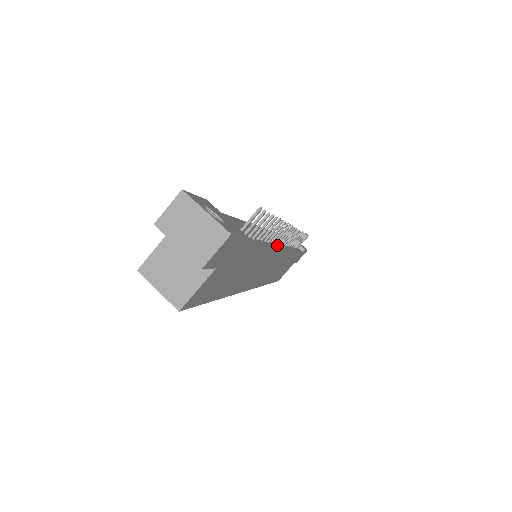
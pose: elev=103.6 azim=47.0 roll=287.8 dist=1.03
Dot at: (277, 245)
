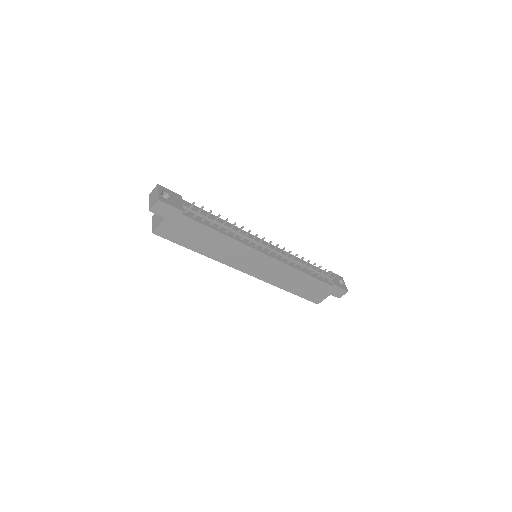
Dot at: (259, 249)
